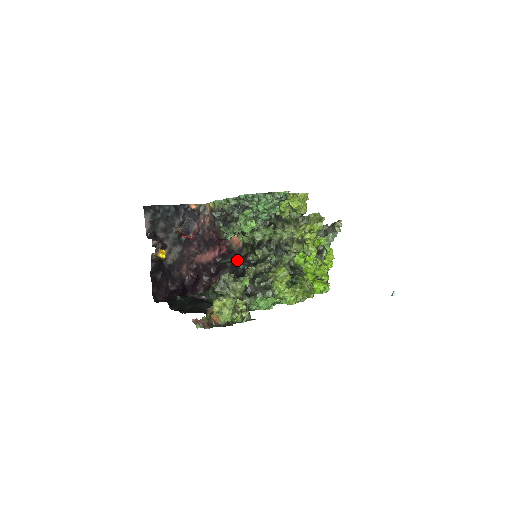
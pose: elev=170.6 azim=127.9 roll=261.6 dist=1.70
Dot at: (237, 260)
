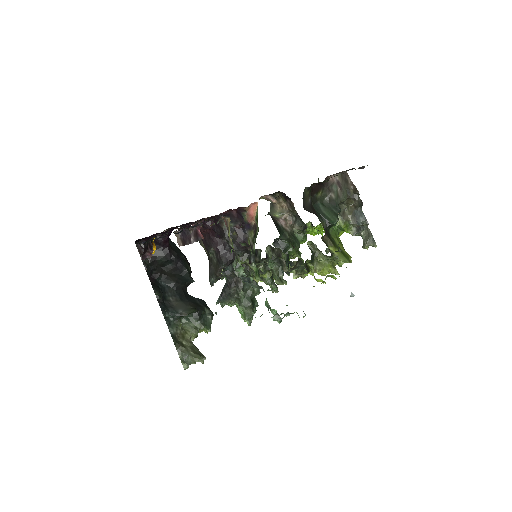
Dot at: (238, 239)
